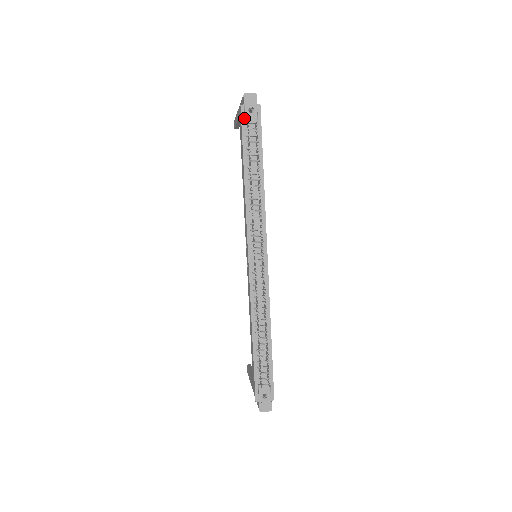
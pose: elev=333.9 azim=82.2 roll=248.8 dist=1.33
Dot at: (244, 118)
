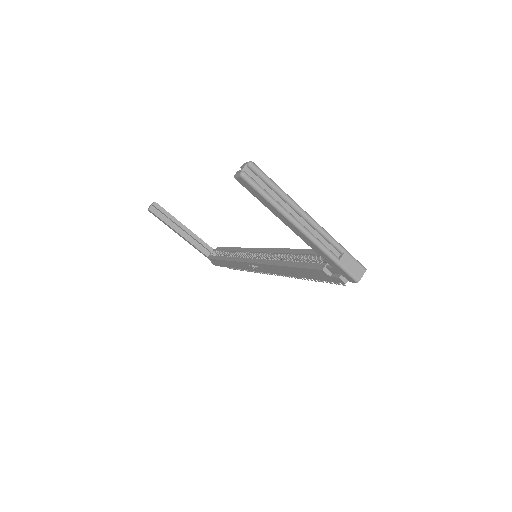
Dot at: occluded
